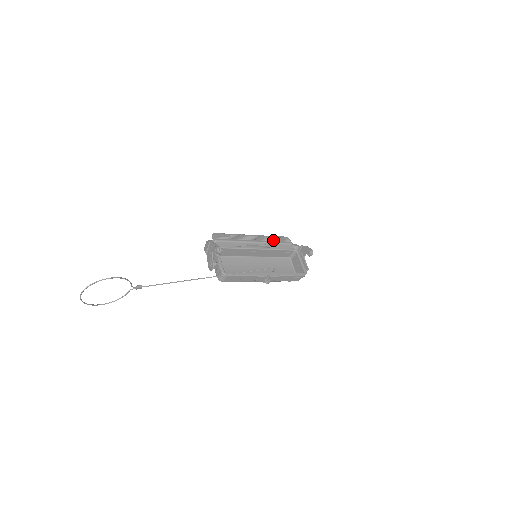
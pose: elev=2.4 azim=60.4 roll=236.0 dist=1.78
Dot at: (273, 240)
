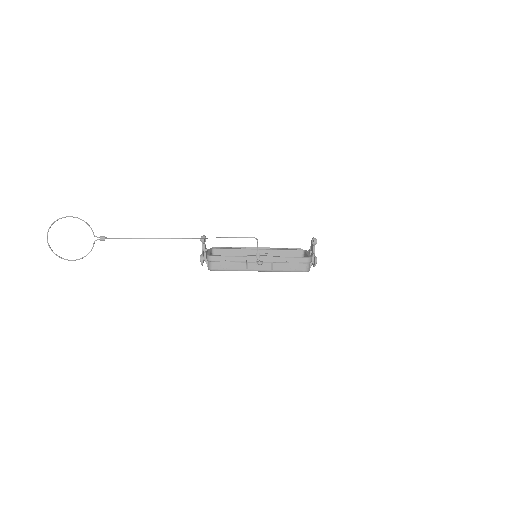
Dot at: (279, 248)
